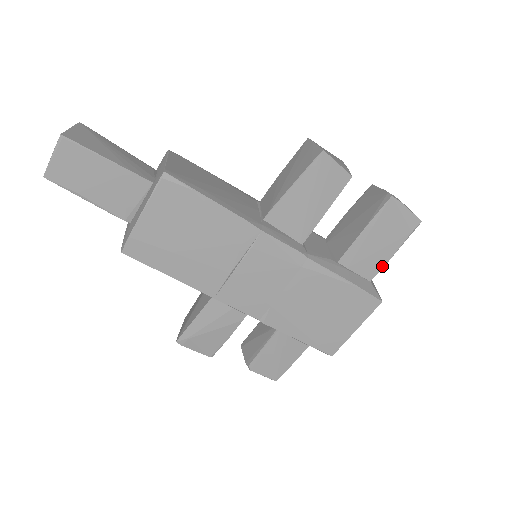
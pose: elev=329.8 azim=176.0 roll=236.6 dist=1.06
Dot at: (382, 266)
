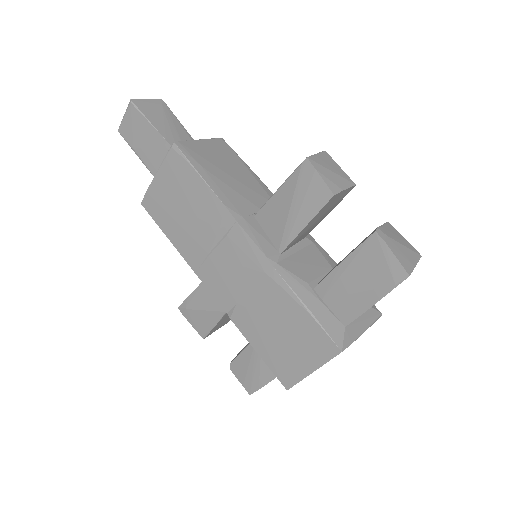
Dot at: (359, 314)
